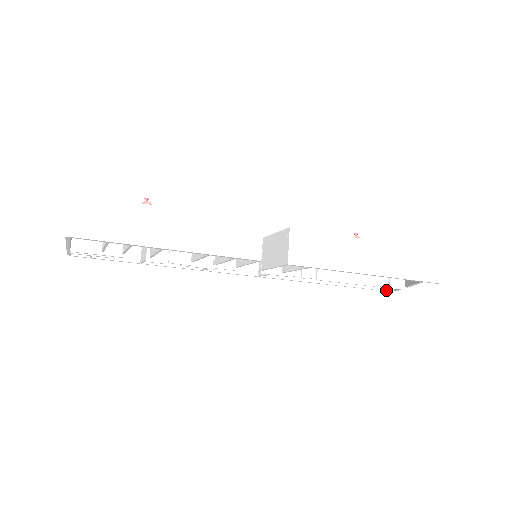
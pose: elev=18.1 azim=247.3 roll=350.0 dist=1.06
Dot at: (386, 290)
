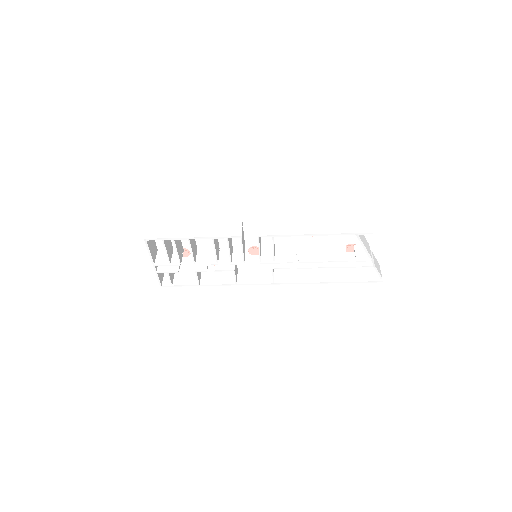
Dot at: (376, 281)
